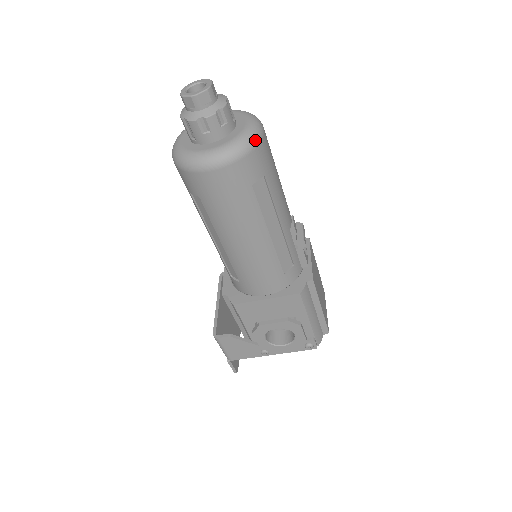
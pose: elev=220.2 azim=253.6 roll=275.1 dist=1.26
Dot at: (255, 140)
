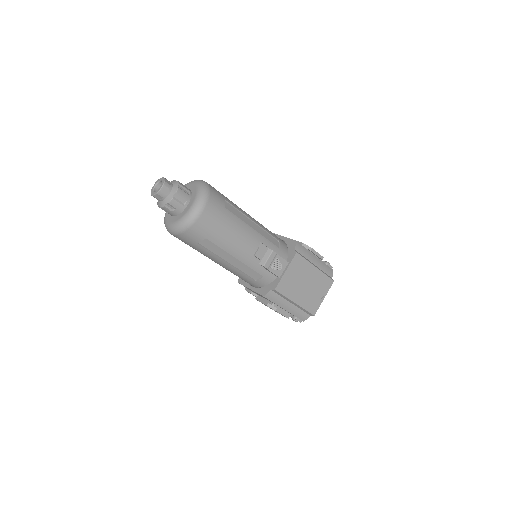
Dot at: (189, 223)
